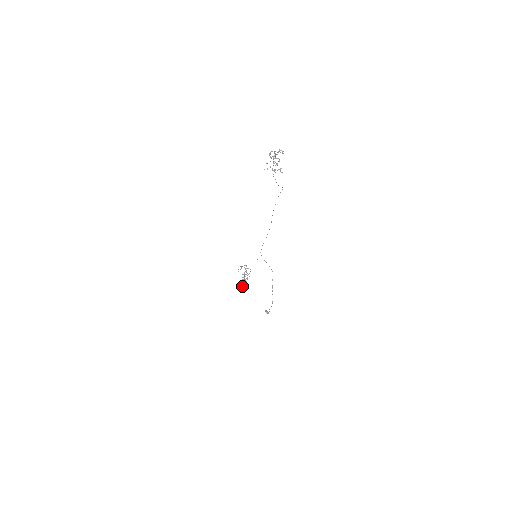
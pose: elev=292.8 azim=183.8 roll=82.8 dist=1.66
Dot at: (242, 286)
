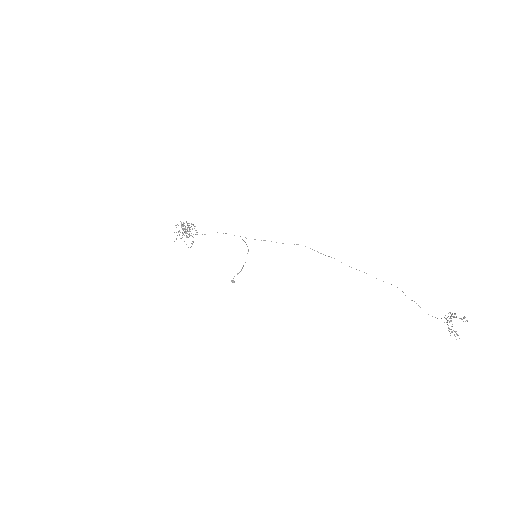
Dot at: (176, 239)
